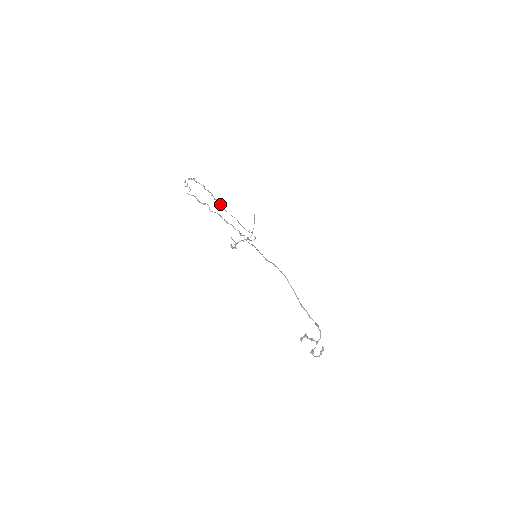
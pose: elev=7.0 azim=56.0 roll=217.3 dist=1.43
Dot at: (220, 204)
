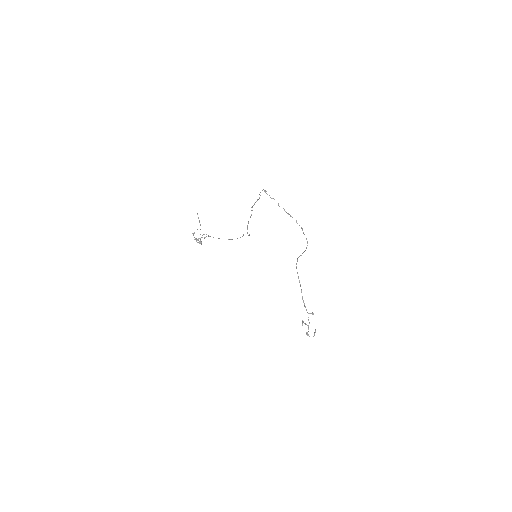
Dot at: occluded
